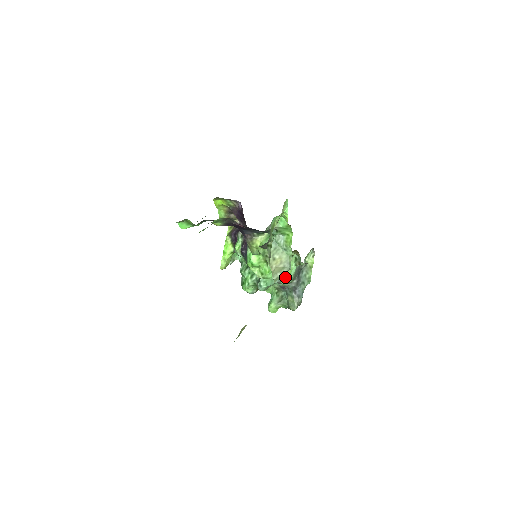
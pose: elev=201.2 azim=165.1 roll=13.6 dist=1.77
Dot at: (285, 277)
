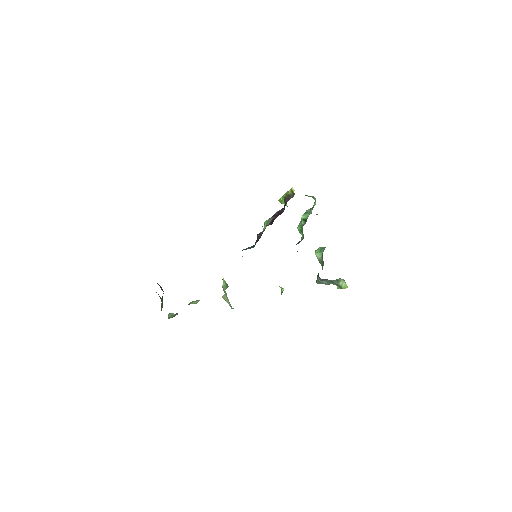
Dot at: occluded
